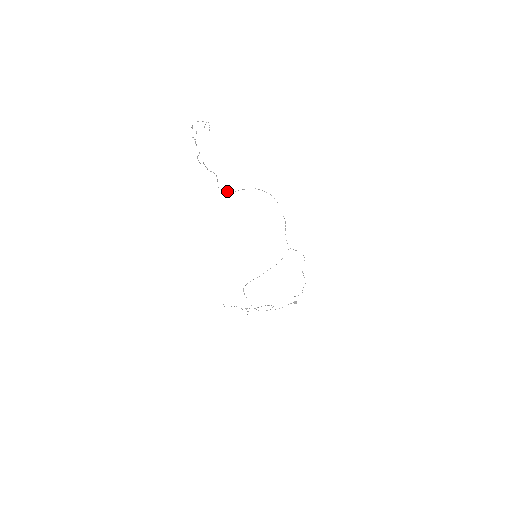
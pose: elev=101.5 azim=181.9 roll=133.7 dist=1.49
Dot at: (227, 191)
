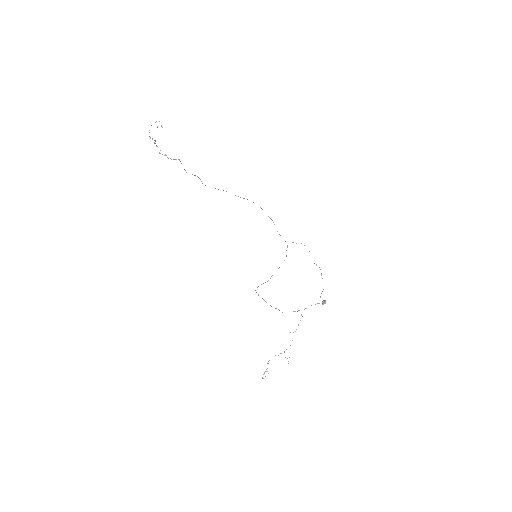
Dot at: (194, 175)
